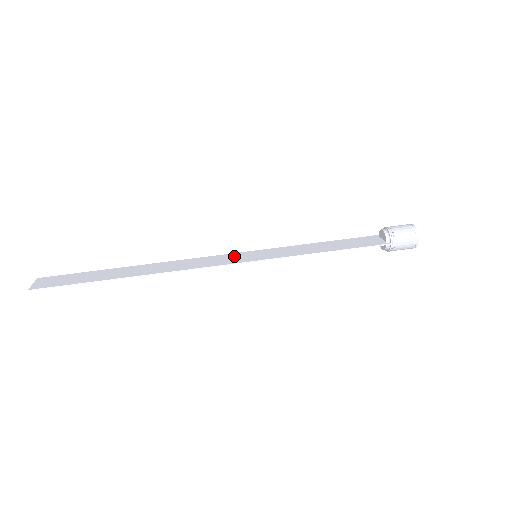
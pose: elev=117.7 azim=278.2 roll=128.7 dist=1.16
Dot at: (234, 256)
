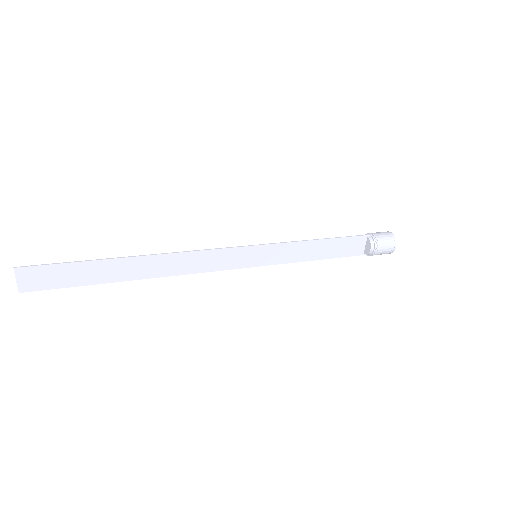
Dot at: (235, 261)
